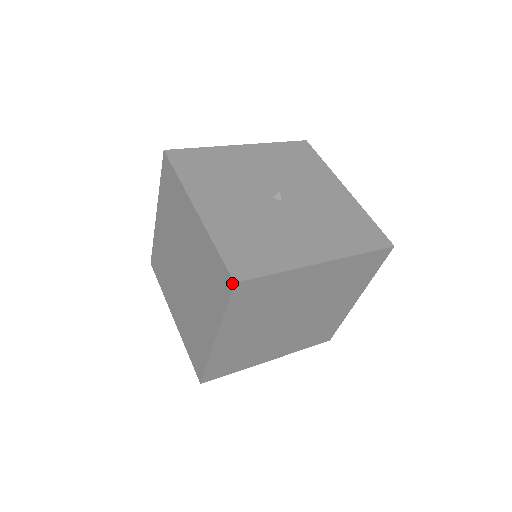
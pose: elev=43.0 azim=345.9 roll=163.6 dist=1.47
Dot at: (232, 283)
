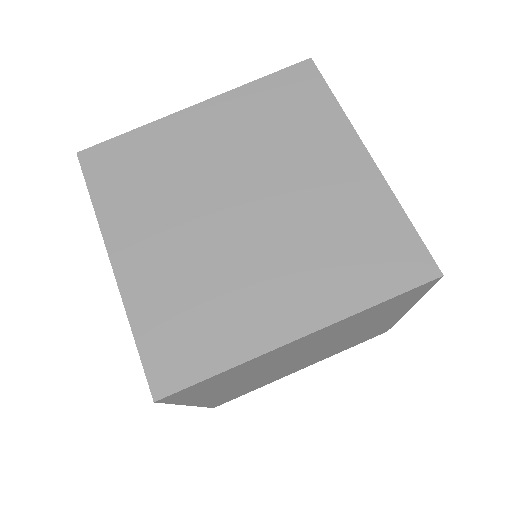
Dot at: (307, 62)
